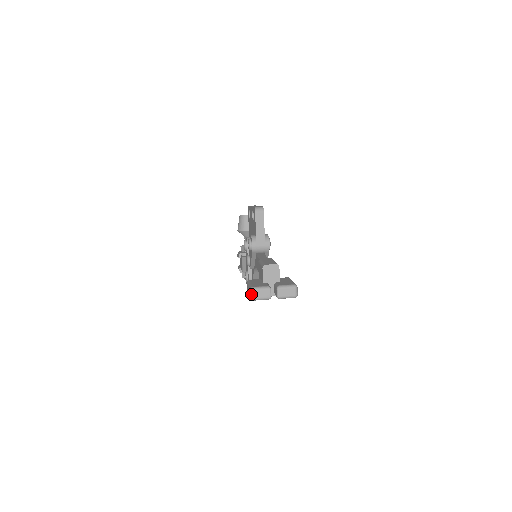
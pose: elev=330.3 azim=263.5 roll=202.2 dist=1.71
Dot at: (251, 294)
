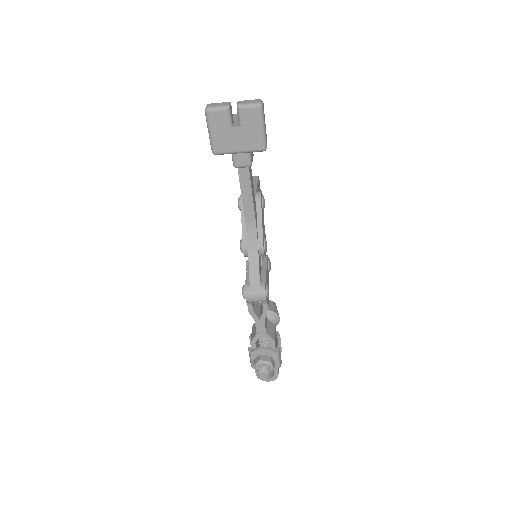
Dot at: (206, 106)
